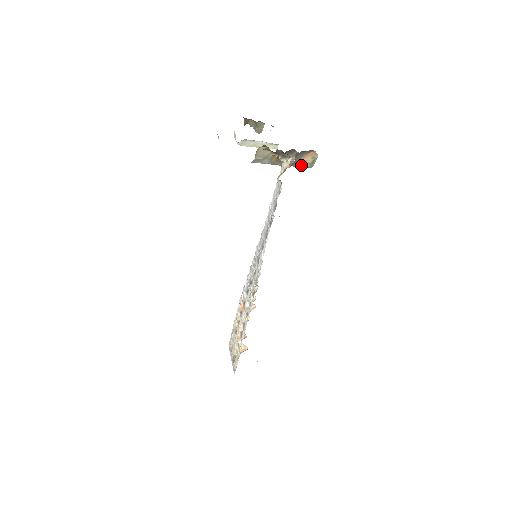
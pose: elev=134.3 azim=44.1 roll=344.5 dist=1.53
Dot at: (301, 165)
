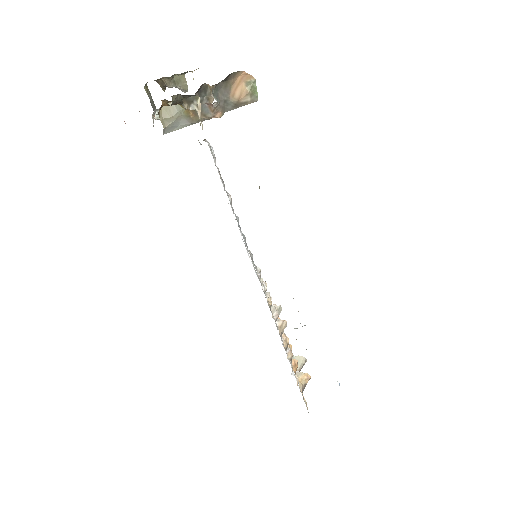
Dot at: (238, 103)
